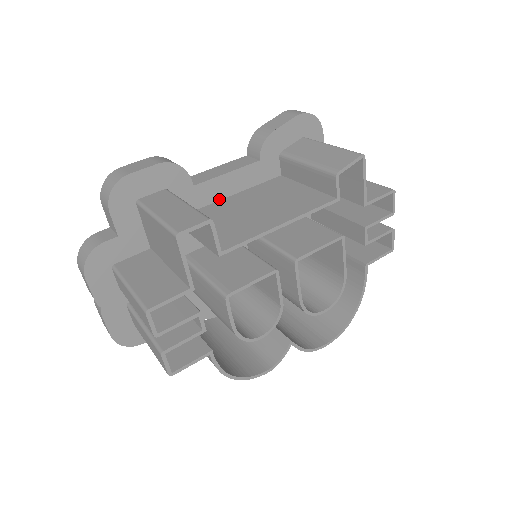
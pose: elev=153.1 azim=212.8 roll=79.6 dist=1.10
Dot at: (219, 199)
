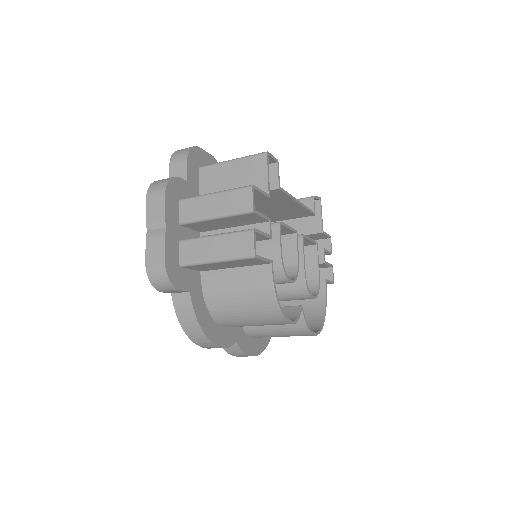
Dot at: occluded
